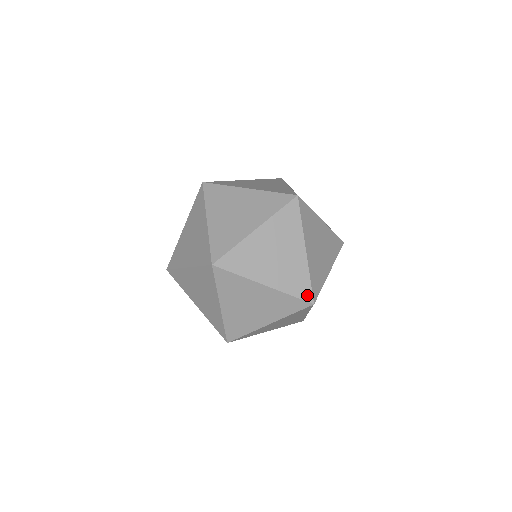
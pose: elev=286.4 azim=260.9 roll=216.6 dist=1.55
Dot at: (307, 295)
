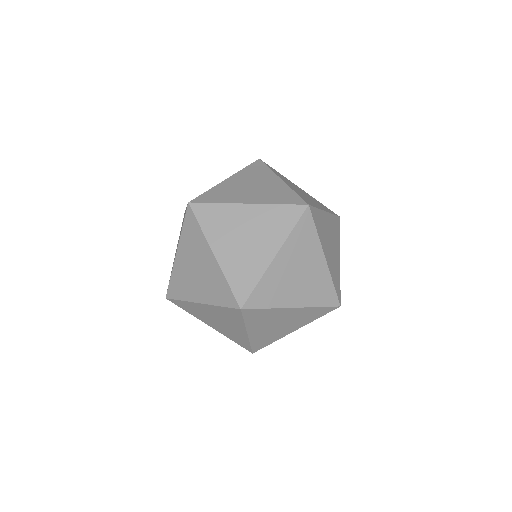
Dot at: (242, 295)
